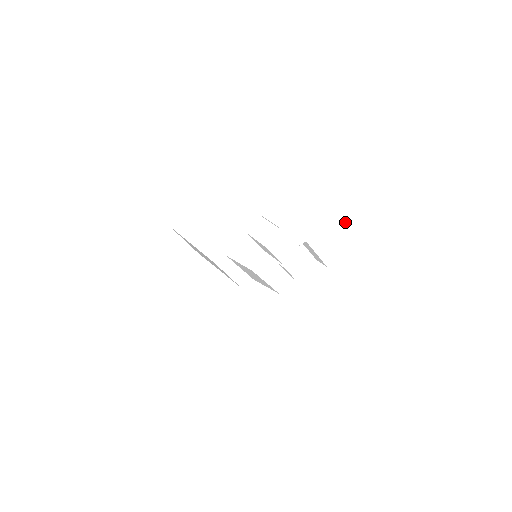
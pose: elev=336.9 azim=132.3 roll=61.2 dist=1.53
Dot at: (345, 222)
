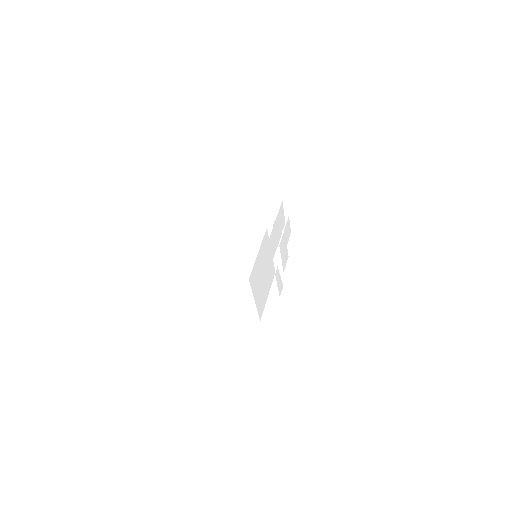
Dot at: (289, 231)
